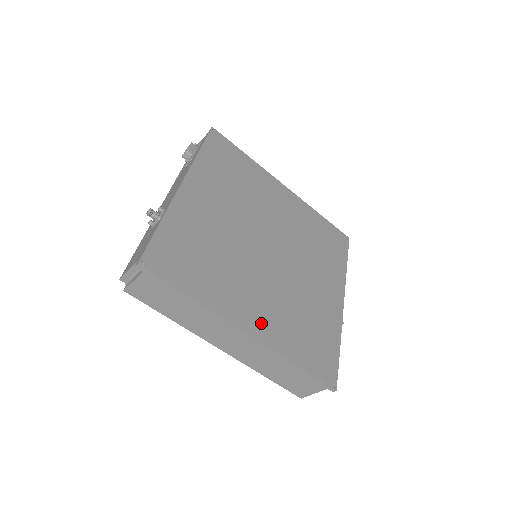
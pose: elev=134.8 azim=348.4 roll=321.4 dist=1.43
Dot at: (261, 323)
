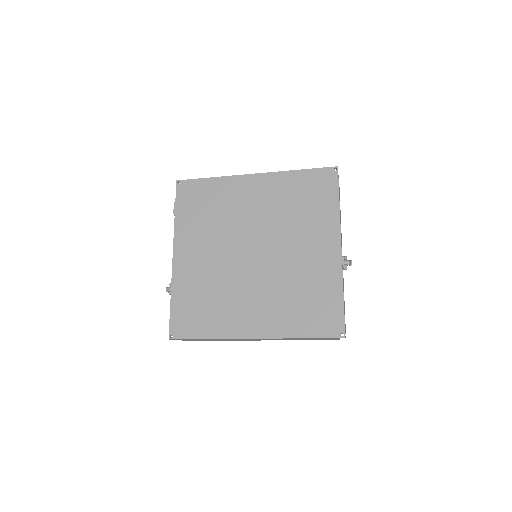
Dot at: (263, 323)
